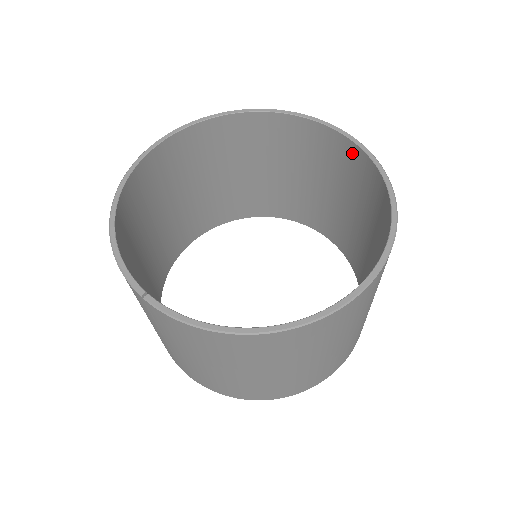
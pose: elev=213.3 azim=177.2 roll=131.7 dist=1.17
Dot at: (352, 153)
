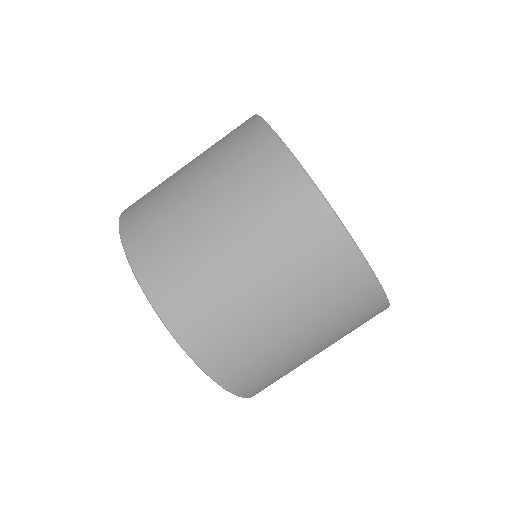
Dot at: occluded
